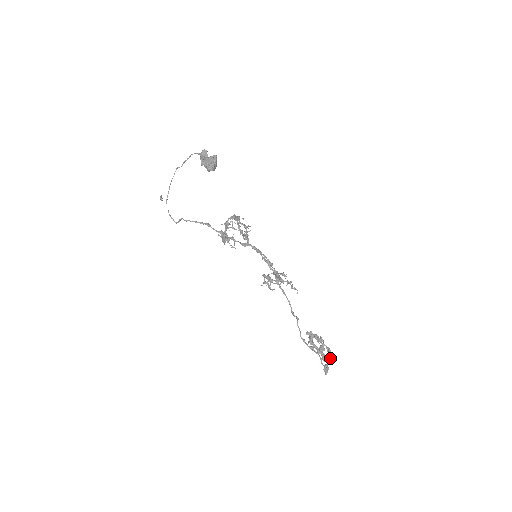
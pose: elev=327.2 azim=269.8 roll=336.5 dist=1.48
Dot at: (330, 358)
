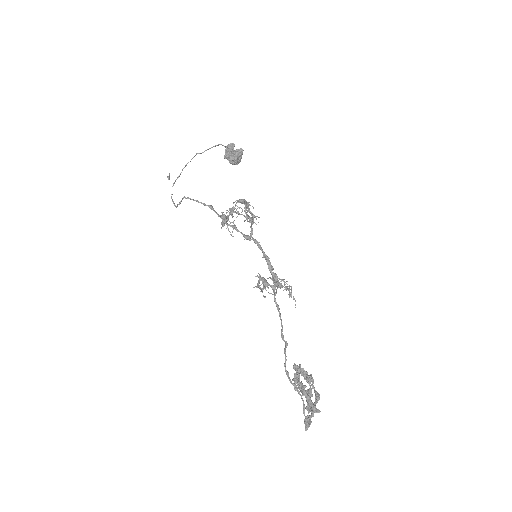
Dot at: (317, 409)
